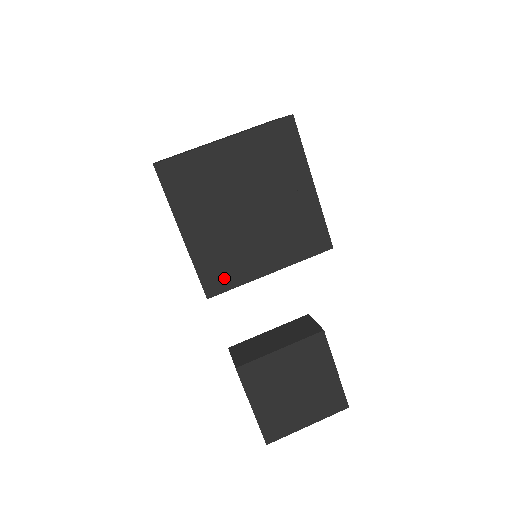
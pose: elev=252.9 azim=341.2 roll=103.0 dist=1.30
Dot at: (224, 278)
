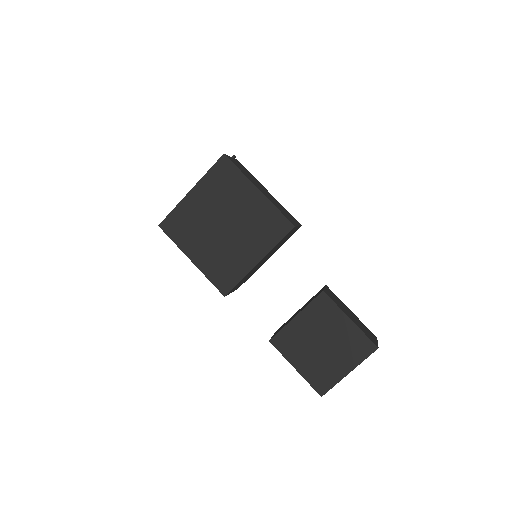
Dot at: (229, 278)
